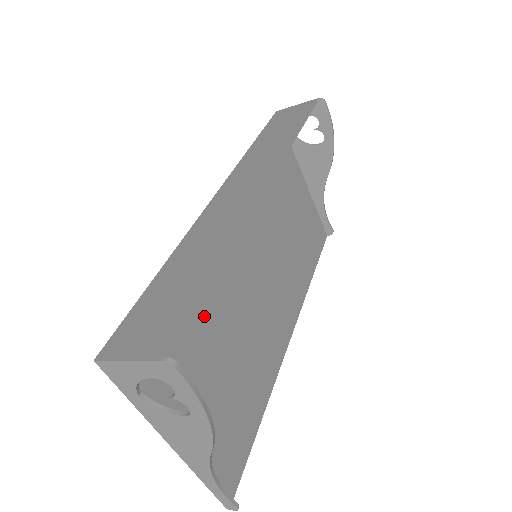
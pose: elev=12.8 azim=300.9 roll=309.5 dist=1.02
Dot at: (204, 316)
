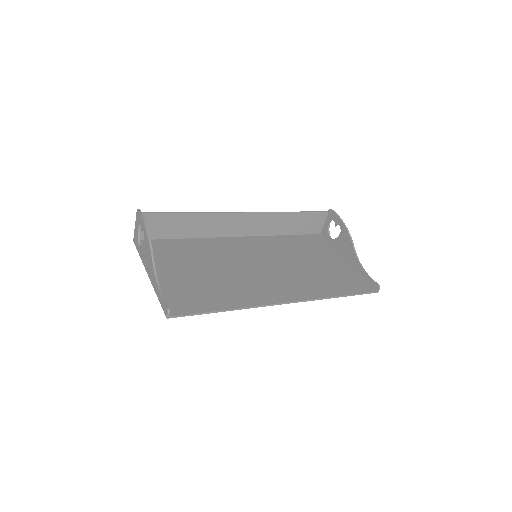
Dot at: (200, 257)
